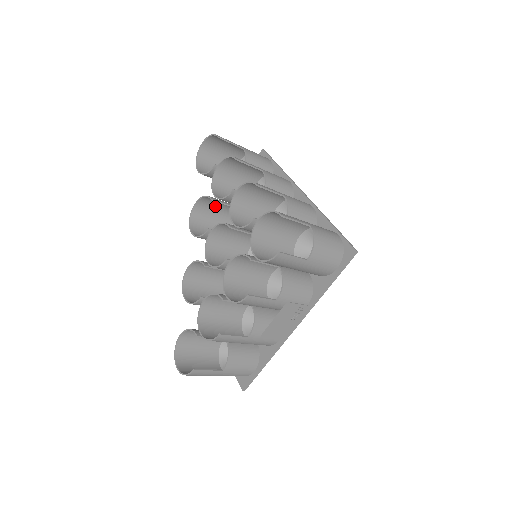
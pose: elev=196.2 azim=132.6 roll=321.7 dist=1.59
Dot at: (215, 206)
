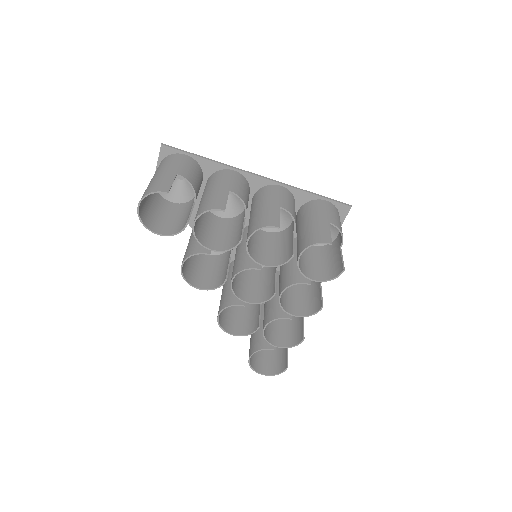
Dot at: (189, 246)
